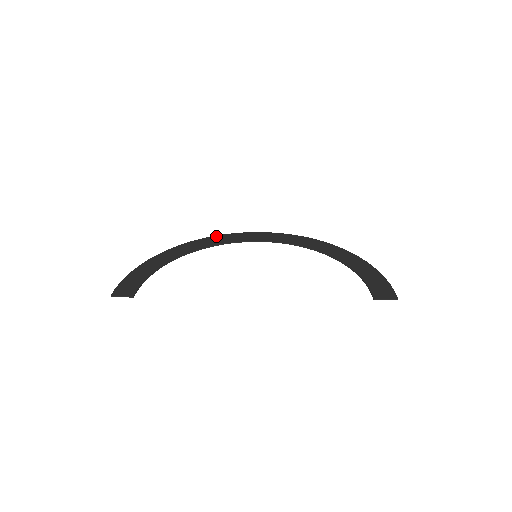
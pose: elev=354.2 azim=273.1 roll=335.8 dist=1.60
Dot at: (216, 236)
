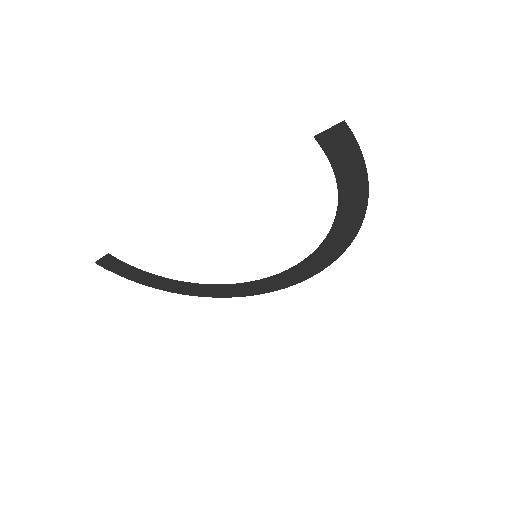
Dot at: (246, 294)
